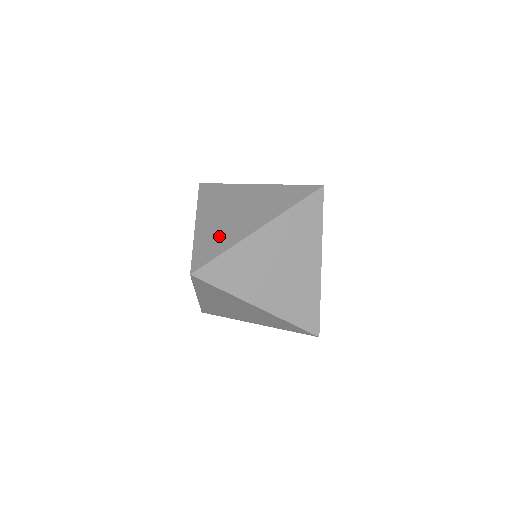
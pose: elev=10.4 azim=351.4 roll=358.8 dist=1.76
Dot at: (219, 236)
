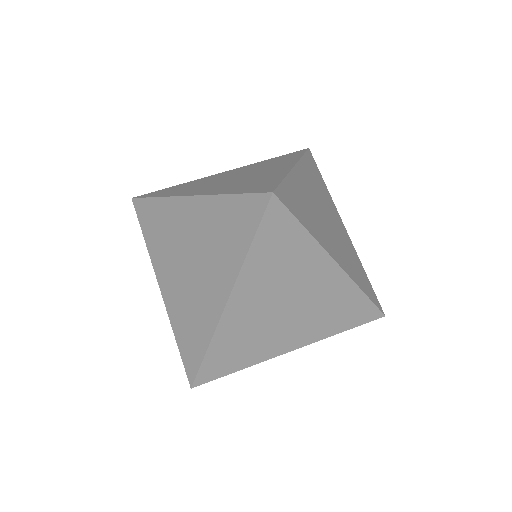
Dot at: (191, 318)
